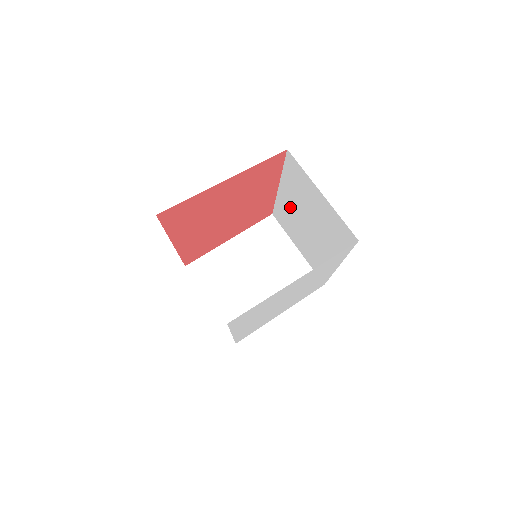
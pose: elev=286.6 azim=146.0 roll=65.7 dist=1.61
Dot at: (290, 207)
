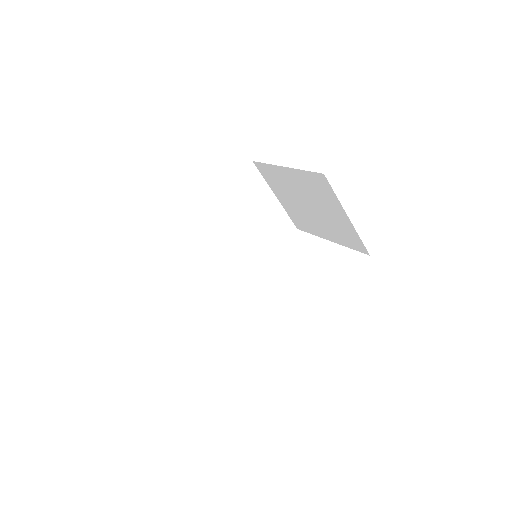
Dot at: occluded
